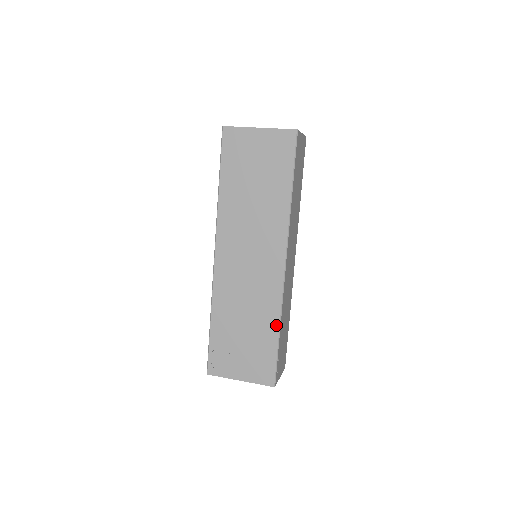
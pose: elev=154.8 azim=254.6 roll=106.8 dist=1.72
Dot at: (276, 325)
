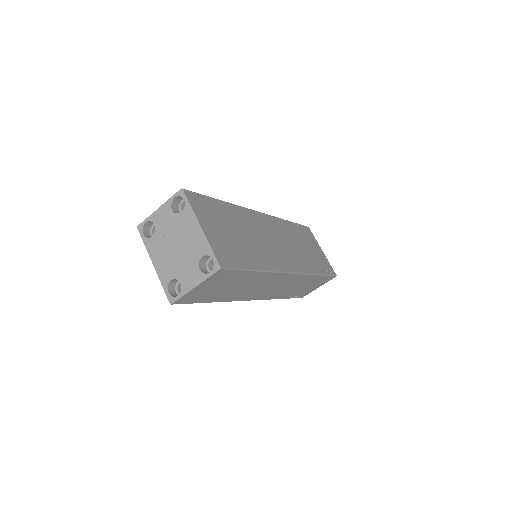
Dot at: occluded
